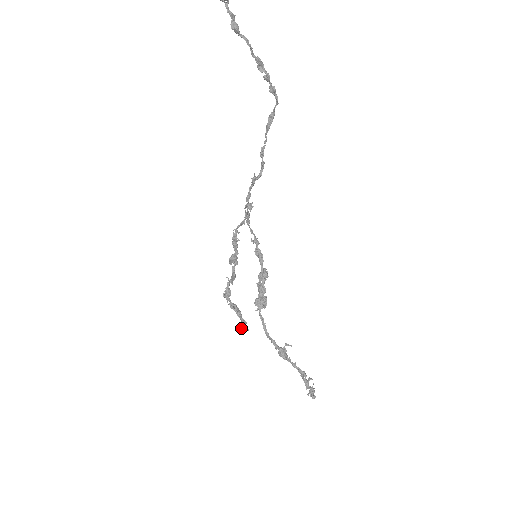
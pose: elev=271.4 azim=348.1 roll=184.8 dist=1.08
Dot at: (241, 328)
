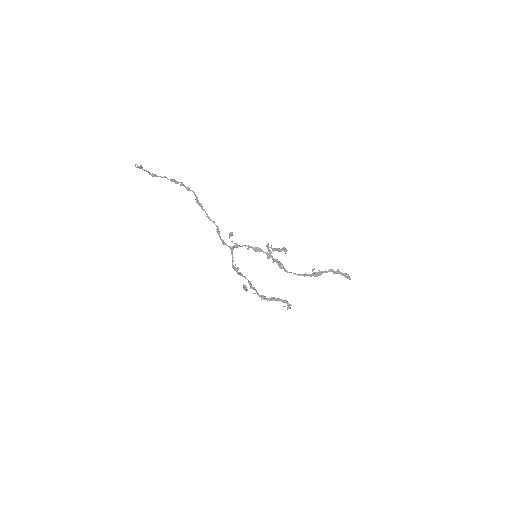
Dot at: (288, 306)
